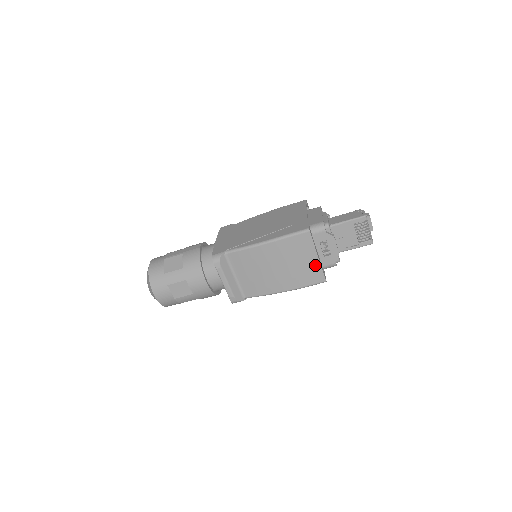
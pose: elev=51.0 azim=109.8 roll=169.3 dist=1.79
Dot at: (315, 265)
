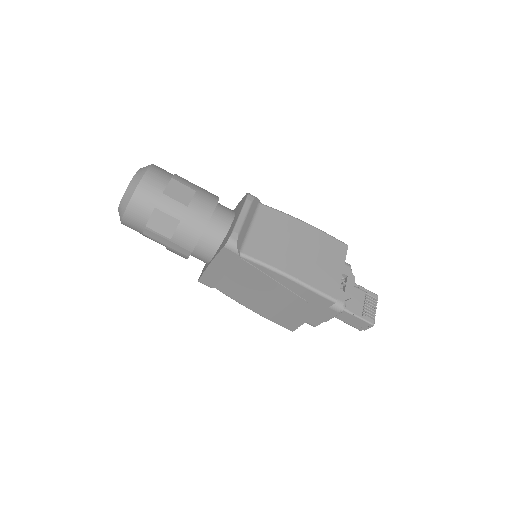
Dot at: (336, 276)
